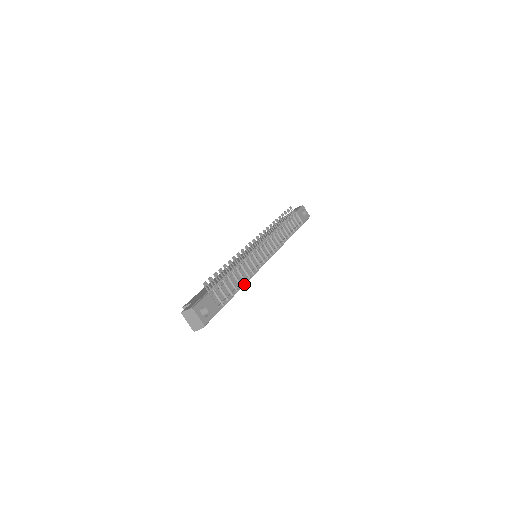
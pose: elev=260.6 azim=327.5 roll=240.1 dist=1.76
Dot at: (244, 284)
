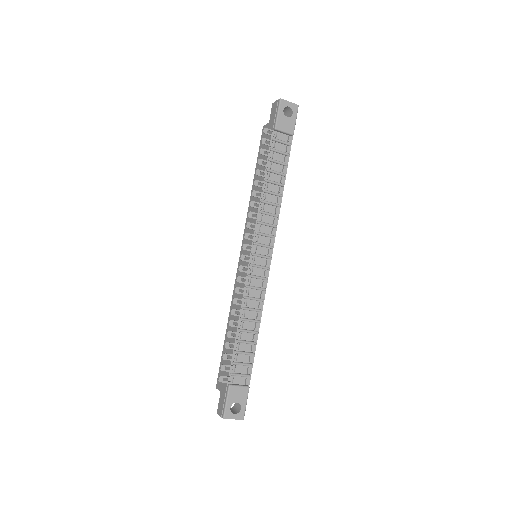
Dot at: (259, 325)
